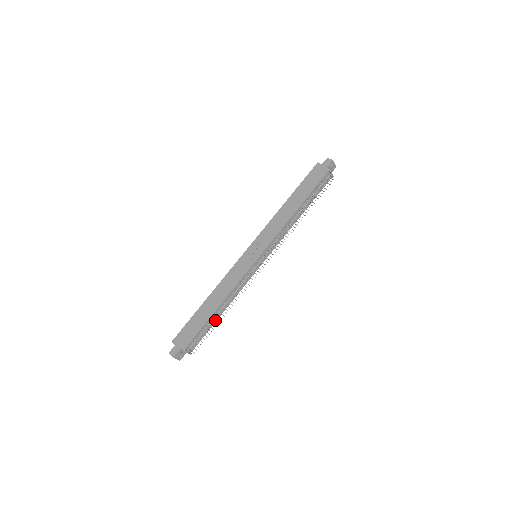
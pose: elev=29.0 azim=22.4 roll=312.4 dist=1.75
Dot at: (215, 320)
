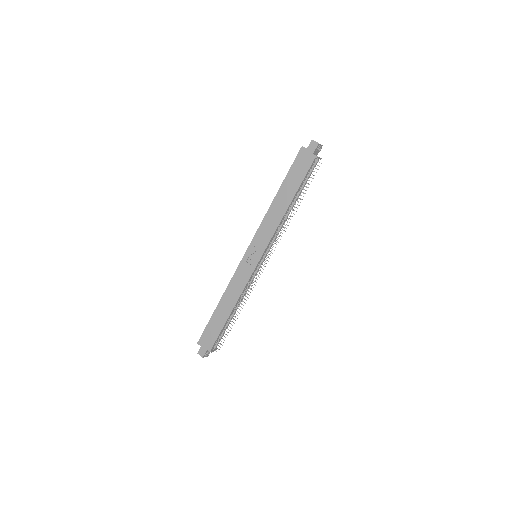
Dot at: (231, 319)
